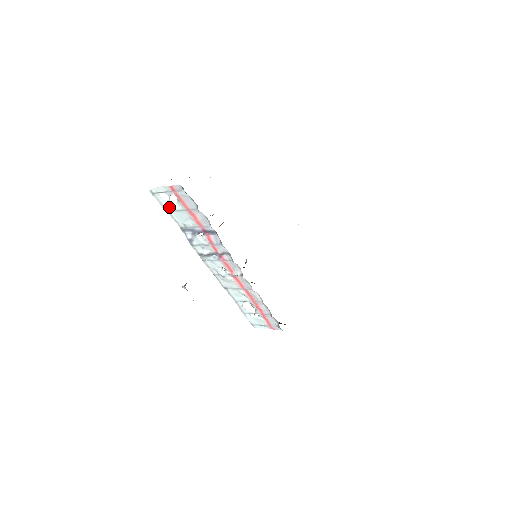
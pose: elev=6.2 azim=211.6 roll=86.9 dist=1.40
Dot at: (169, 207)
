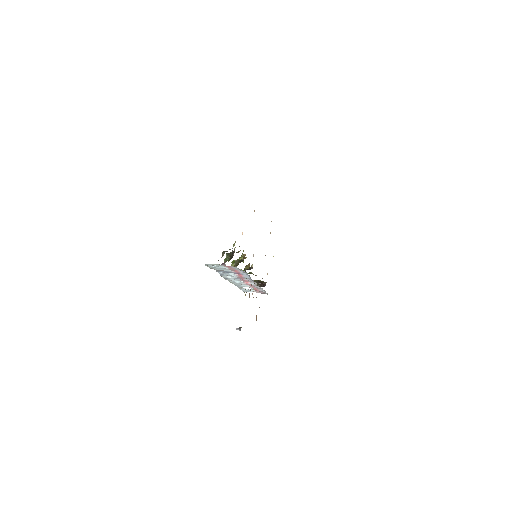
Dot at: (215, 267)
